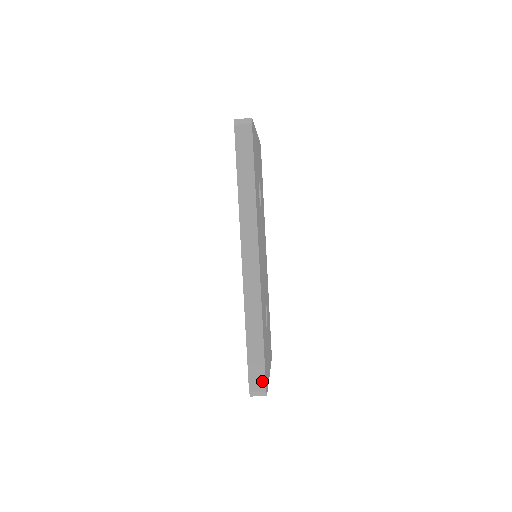
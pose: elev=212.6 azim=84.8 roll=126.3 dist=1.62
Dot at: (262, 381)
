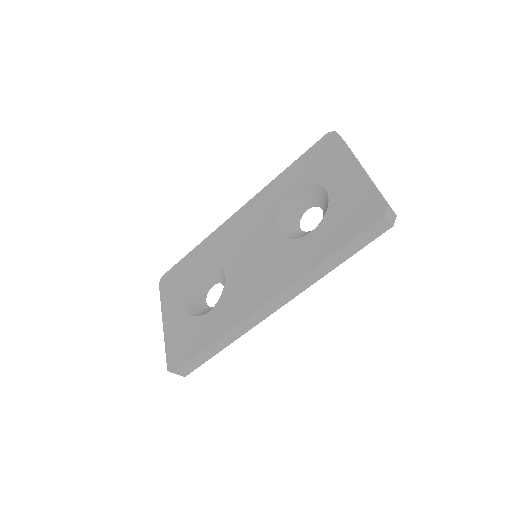
Dot at: (189, 371)
